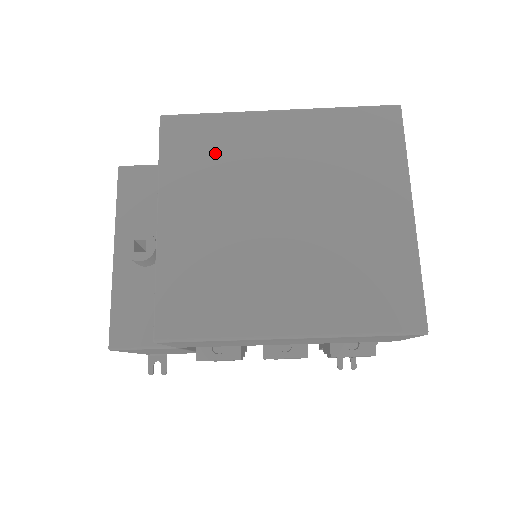
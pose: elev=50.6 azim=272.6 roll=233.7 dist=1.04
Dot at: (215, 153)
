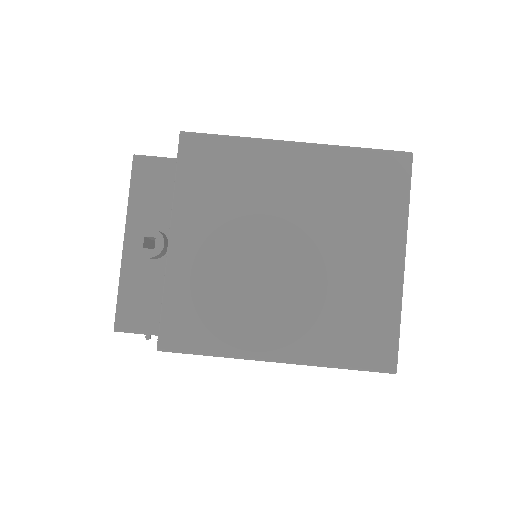
Dot at: (229, 179)
